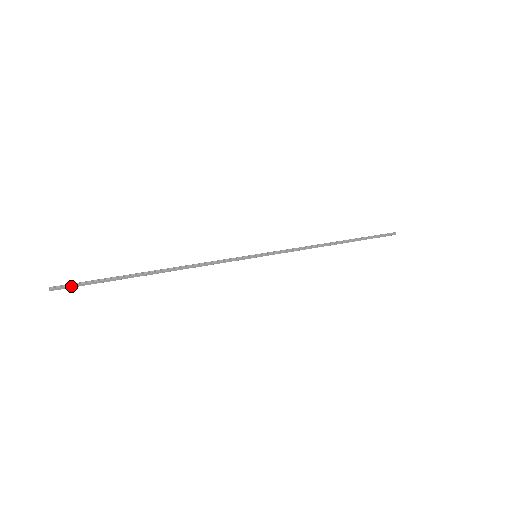
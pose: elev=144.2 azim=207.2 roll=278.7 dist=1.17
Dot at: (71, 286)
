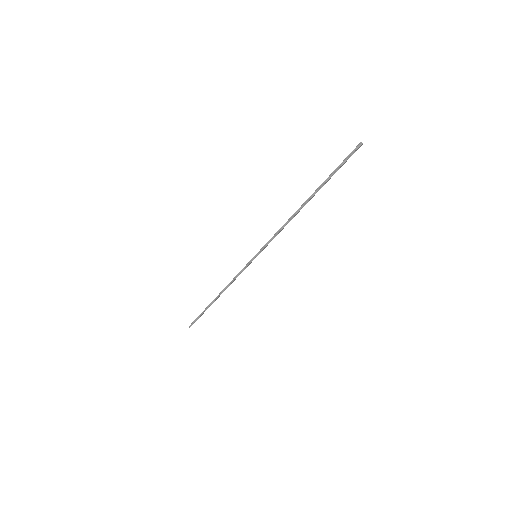
Dot at: occluded
